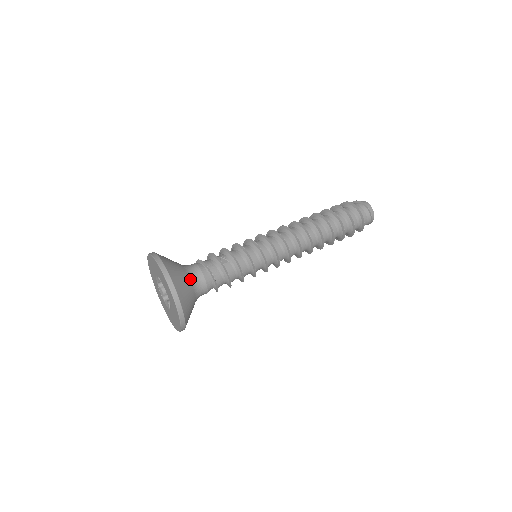
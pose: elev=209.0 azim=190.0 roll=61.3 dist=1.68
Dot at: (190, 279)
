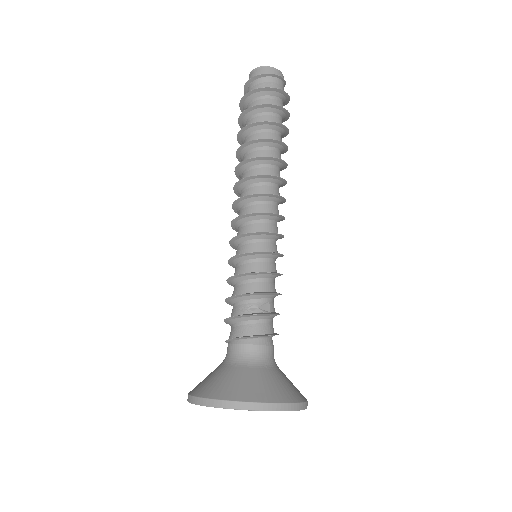
Dot at: (276, 368)
